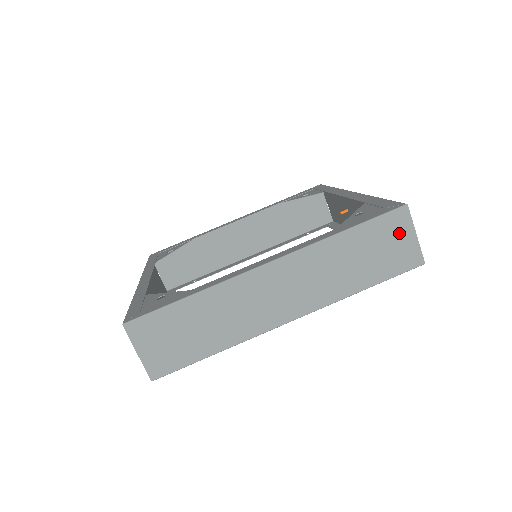
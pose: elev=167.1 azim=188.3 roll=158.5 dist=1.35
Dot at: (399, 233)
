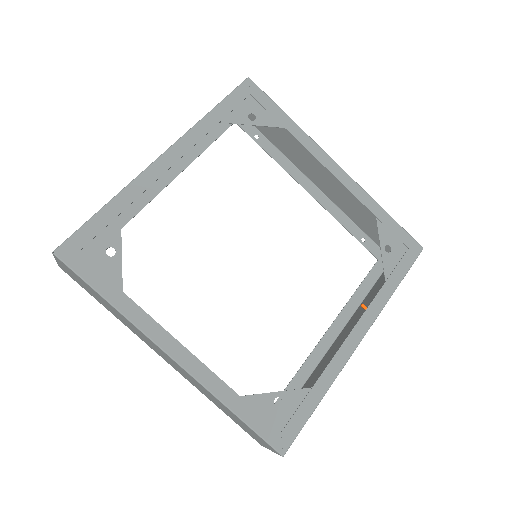
Dot at: (263, 442)
